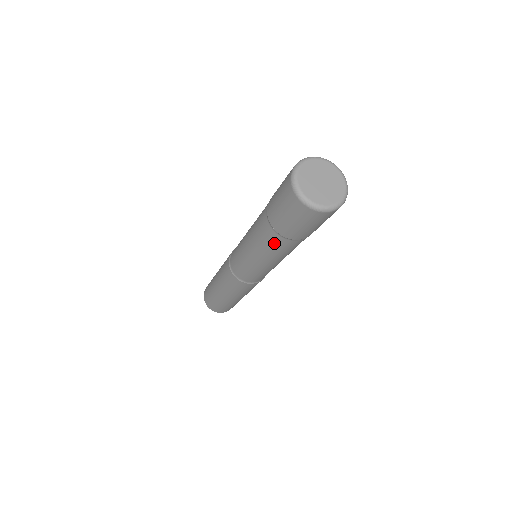
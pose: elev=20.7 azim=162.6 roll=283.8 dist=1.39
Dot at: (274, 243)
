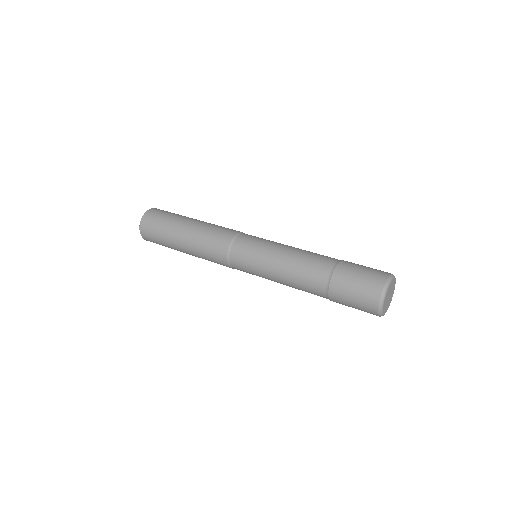
Dot at: occluded
